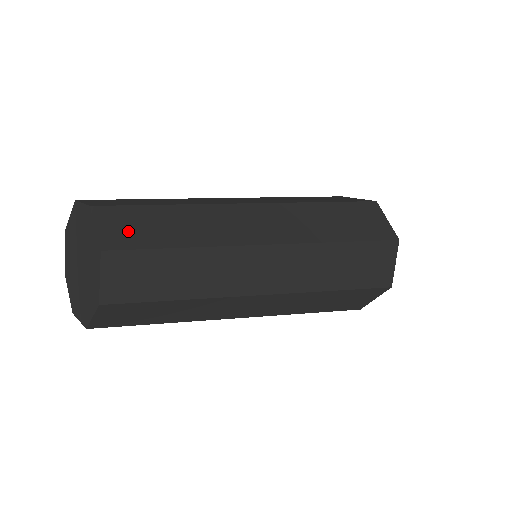
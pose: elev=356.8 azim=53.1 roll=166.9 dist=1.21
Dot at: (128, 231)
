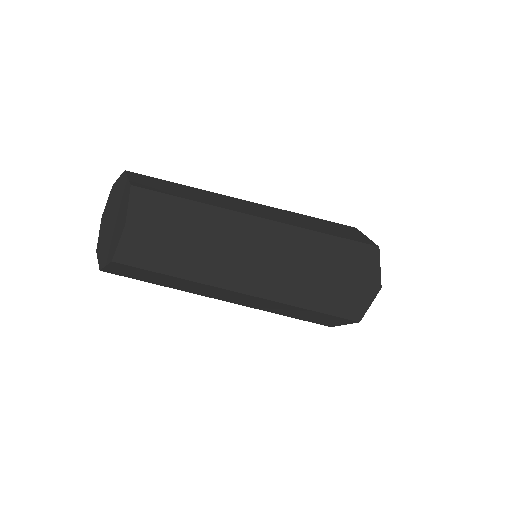
Dot at: (152, 214)
